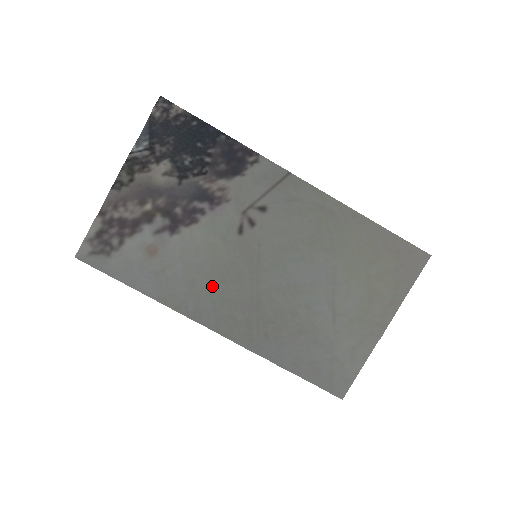
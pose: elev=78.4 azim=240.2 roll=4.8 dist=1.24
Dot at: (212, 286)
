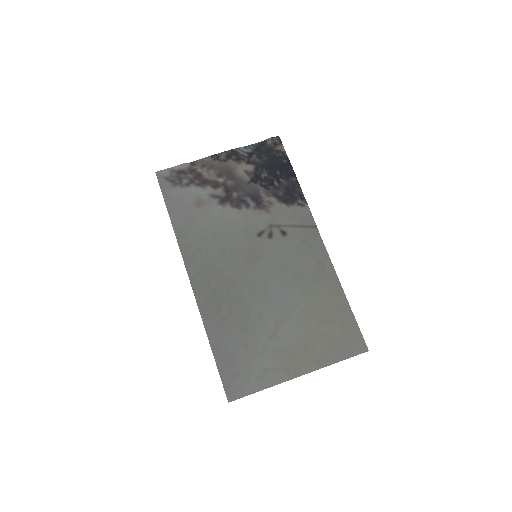
Dot at: (214, 251)
